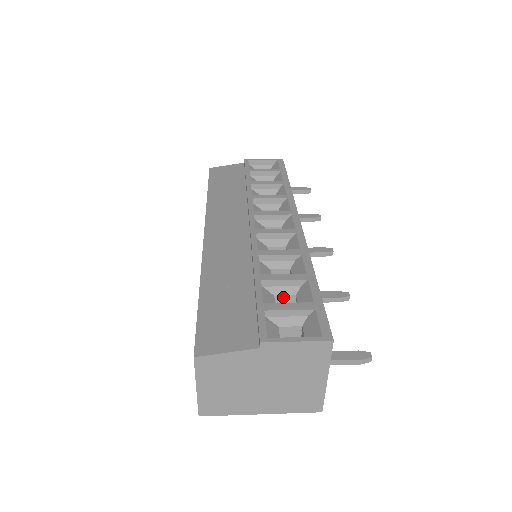
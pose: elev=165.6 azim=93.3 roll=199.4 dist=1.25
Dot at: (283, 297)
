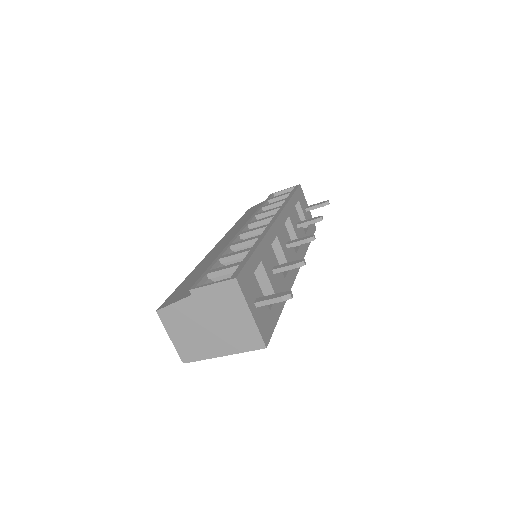
Dot at: occluded
